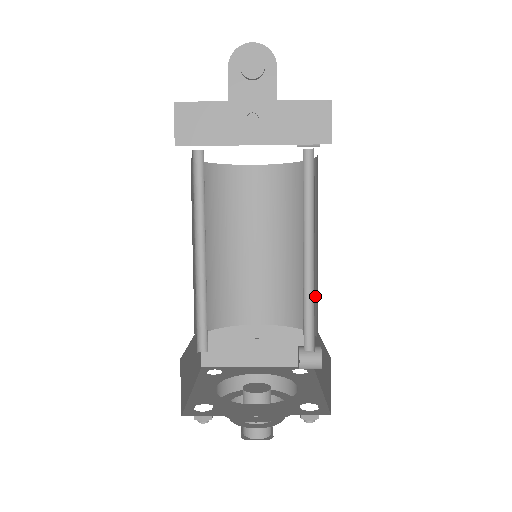
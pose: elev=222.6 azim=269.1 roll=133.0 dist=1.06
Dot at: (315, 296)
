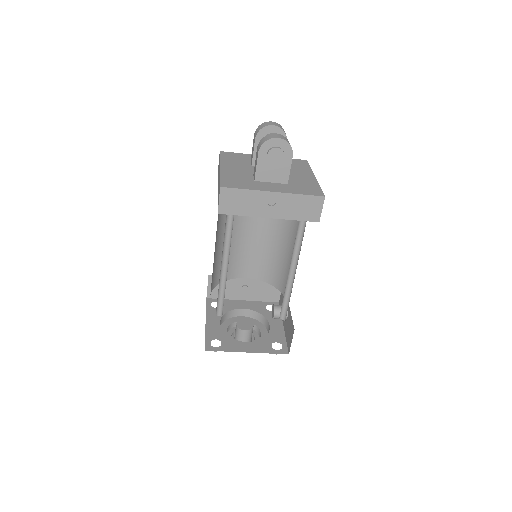
Dot at: occluded
